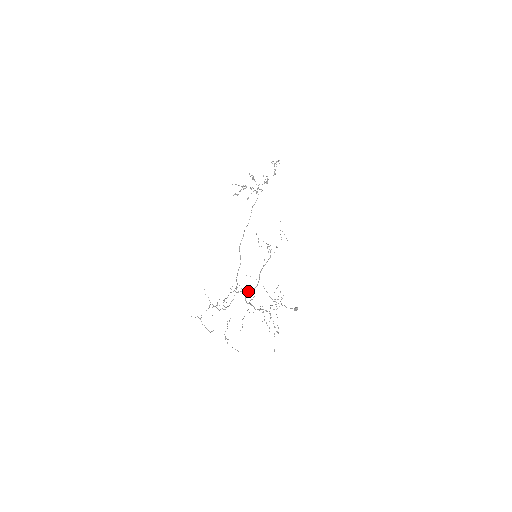
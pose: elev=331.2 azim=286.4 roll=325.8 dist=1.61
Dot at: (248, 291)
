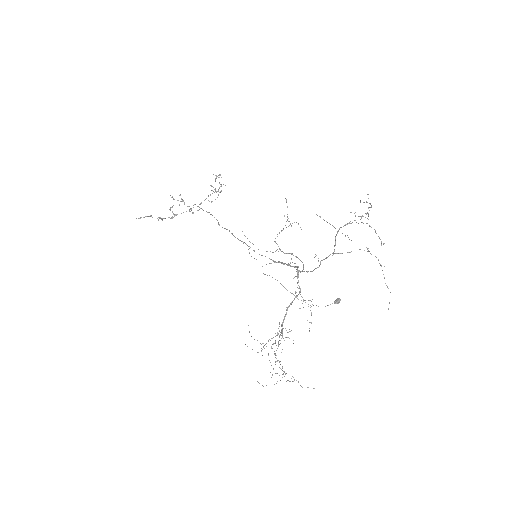
Dot at: (299, 271)
